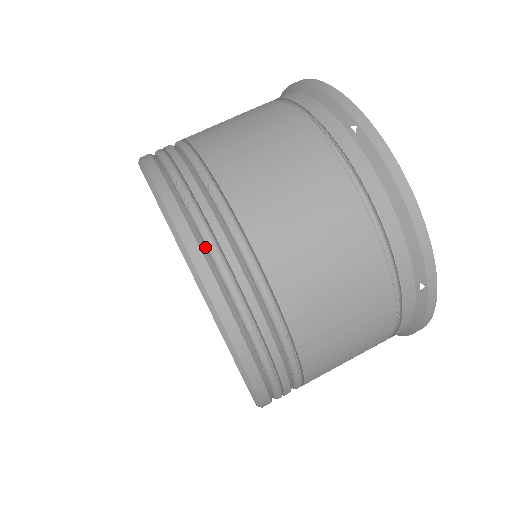
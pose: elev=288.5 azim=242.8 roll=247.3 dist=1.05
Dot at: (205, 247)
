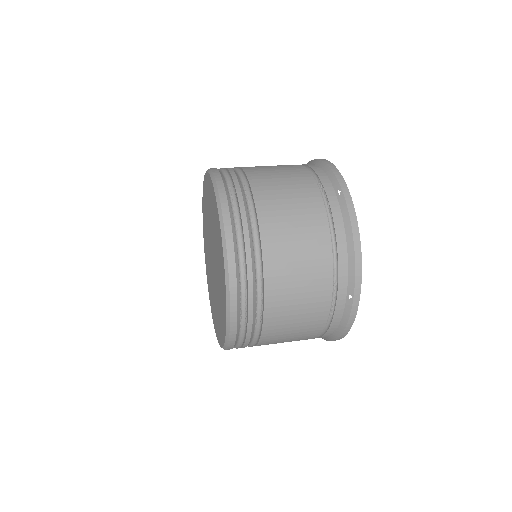
Dot at: (234, 224)
